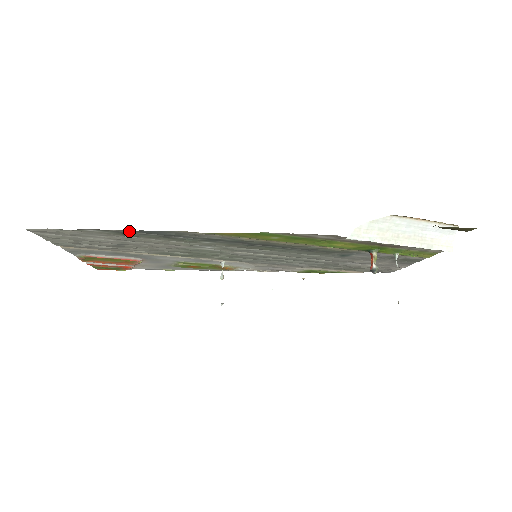
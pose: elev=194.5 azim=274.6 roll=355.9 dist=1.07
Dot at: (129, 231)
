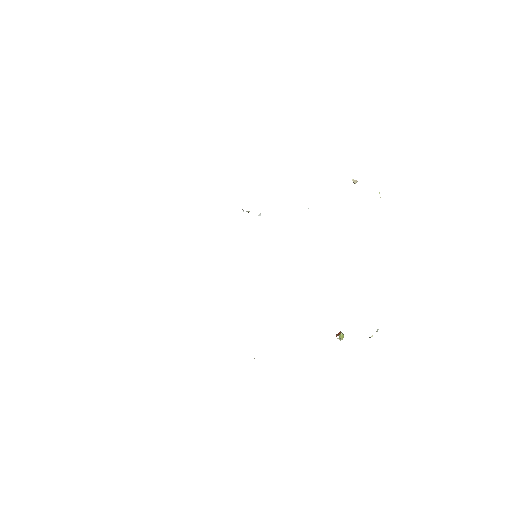
Dot at: occluded
